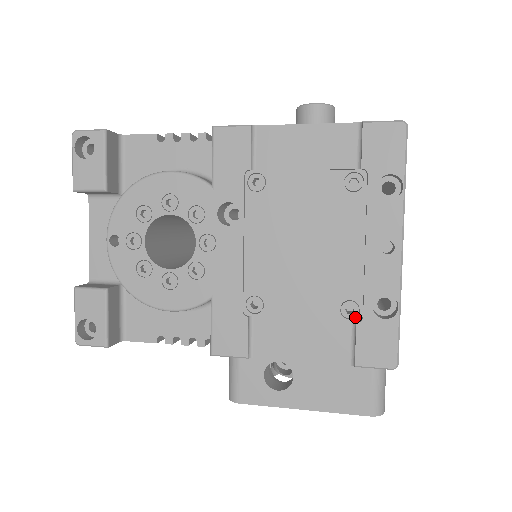
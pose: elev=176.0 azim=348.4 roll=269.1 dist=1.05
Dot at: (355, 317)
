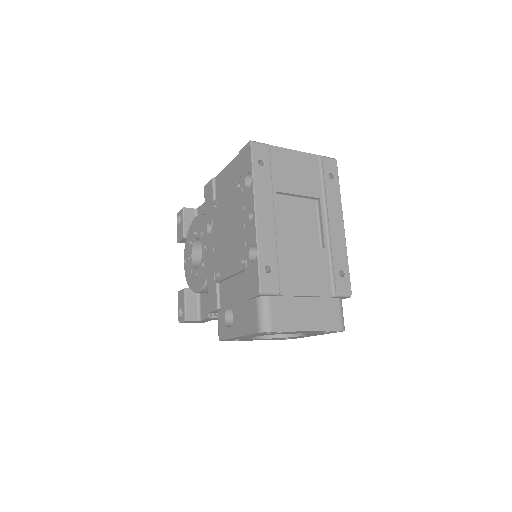
Dot at: (246, 266)
